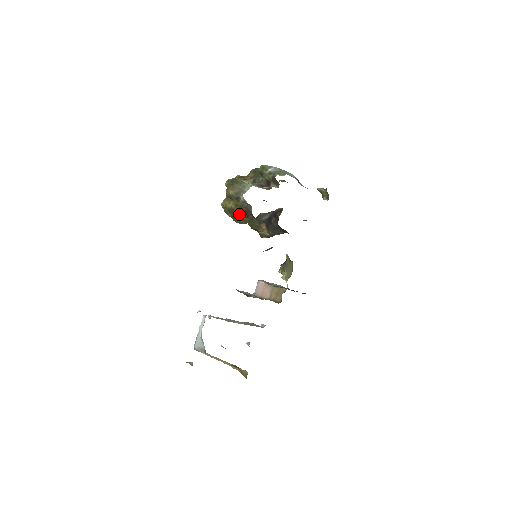
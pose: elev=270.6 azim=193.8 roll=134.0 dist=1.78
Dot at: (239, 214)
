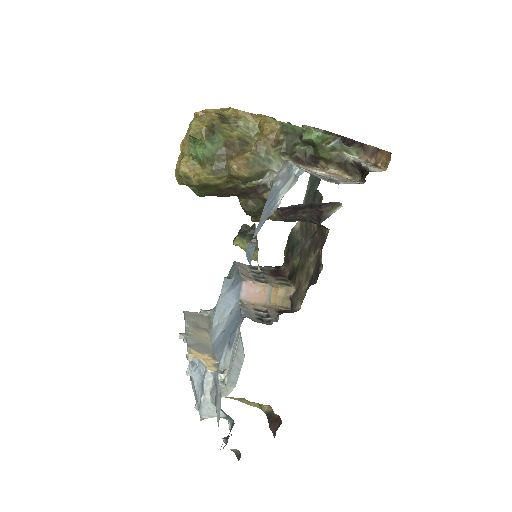
Dot at: (225, 192)
